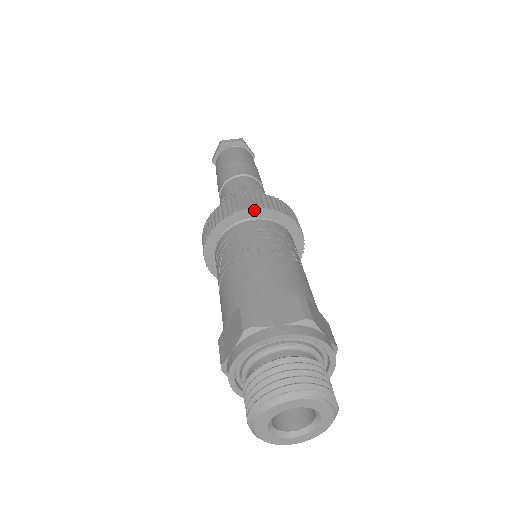
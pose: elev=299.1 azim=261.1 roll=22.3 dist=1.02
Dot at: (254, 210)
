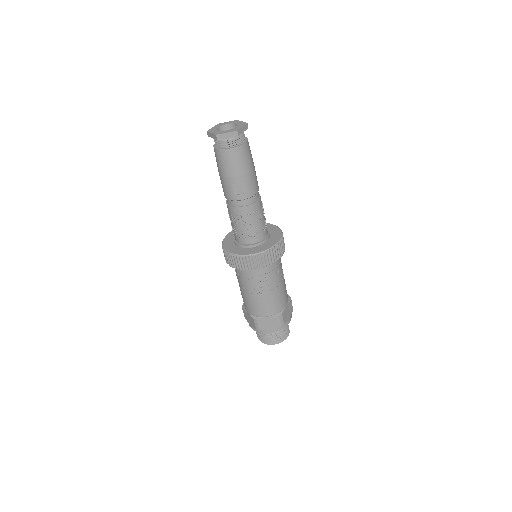
Dot at: (257, 268)
